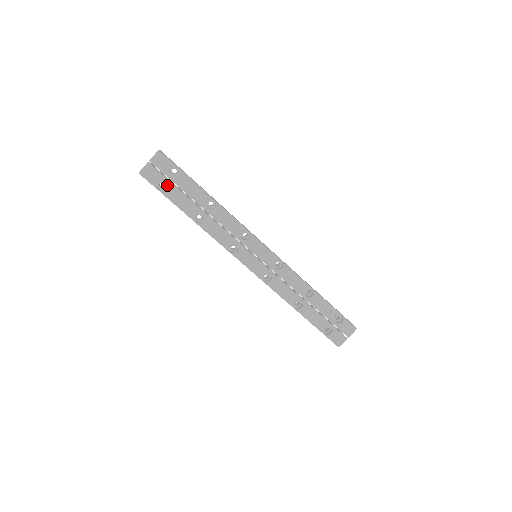
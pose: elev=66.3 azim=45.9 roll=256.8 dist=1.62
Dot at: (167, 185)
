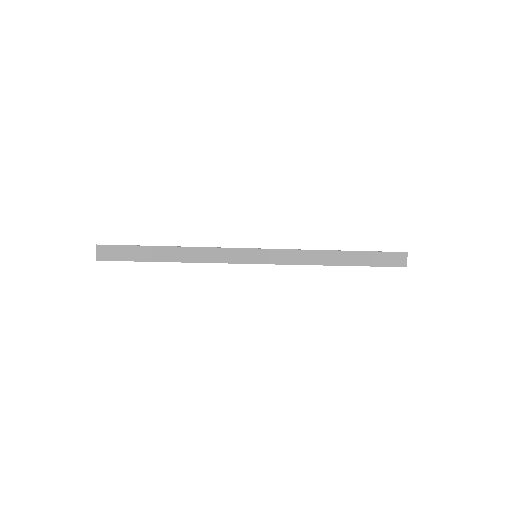
Dot at: occluded
